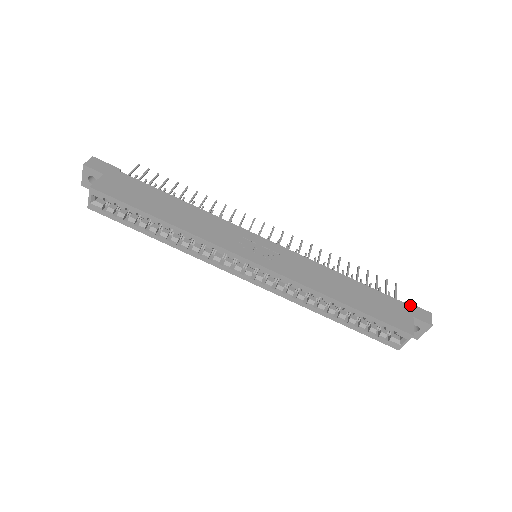
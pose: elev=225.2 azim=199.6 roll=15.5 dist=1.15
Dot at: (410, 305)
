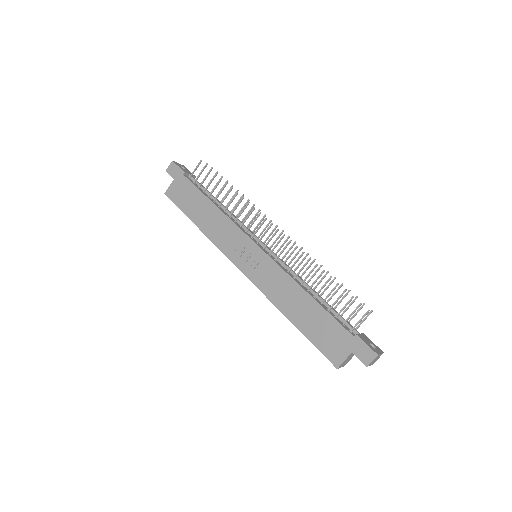
Dot at: (358, 340)
